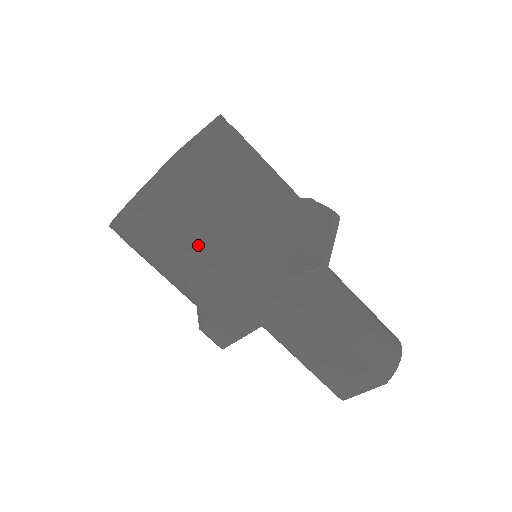
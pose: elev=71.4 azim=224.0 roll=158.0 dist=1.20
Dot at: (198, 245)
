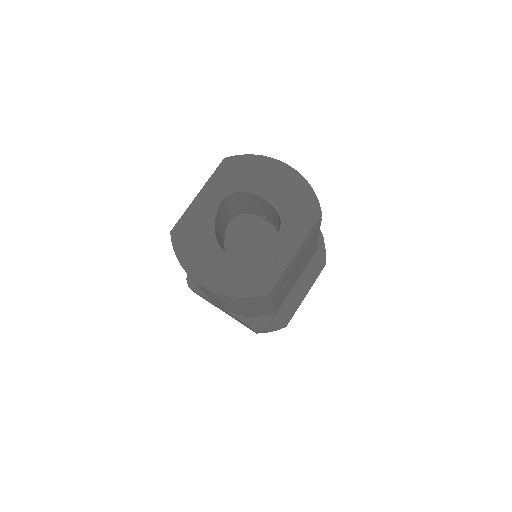
Dot at: (229, 307)
